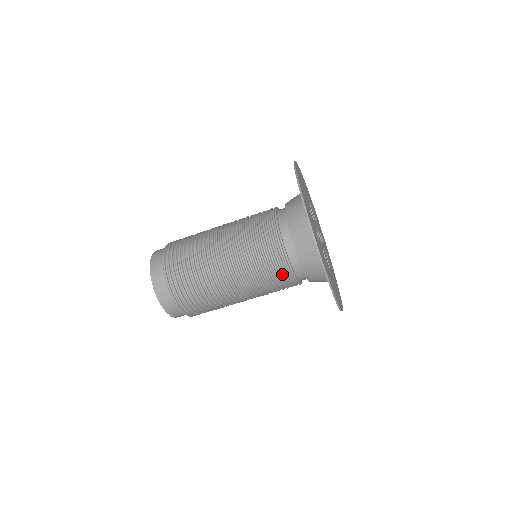
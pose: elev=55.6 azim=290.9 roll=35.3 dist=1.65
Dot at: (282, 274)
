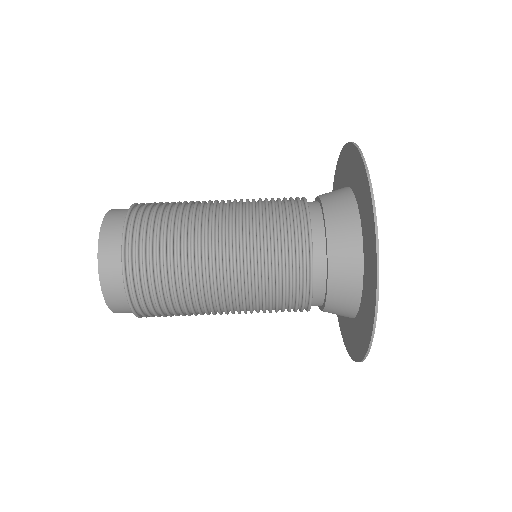
Dot at: (296, 306)
